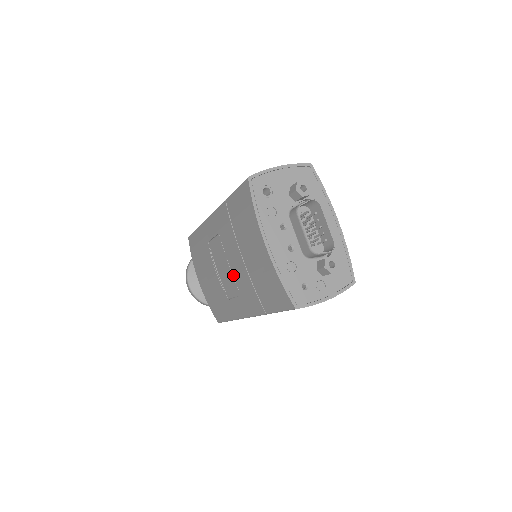
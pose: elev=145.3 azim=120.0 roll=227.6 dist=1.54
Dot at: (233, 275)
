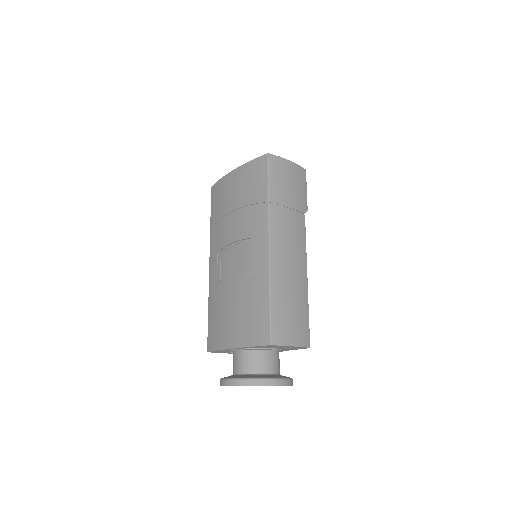
Dot at: (238, 239)
